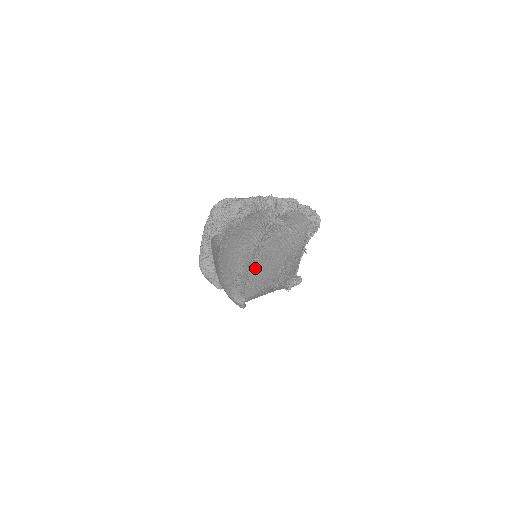
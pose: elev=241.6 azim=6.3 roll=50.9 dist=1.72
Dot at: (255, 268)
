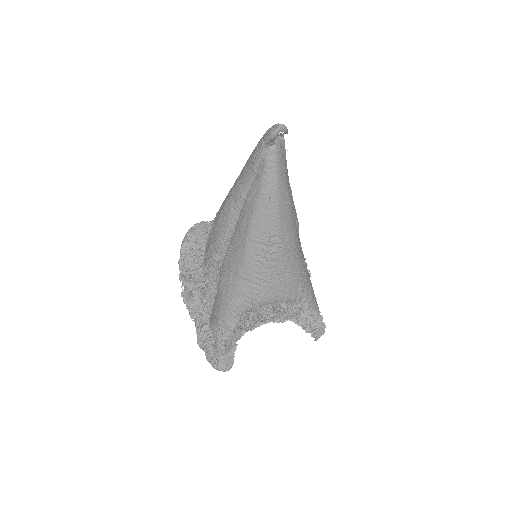
Dot at: occluded
